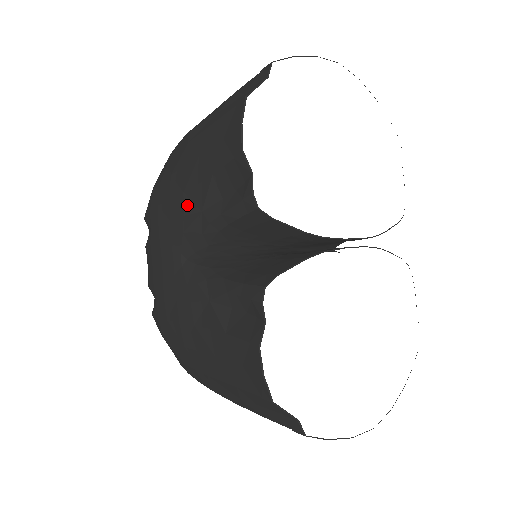
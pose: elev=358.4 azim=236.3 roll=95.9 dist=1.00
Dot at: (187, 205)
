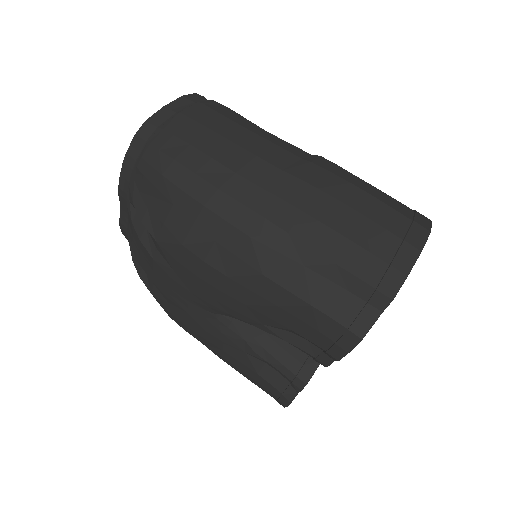
Dot at: (246, 312)
